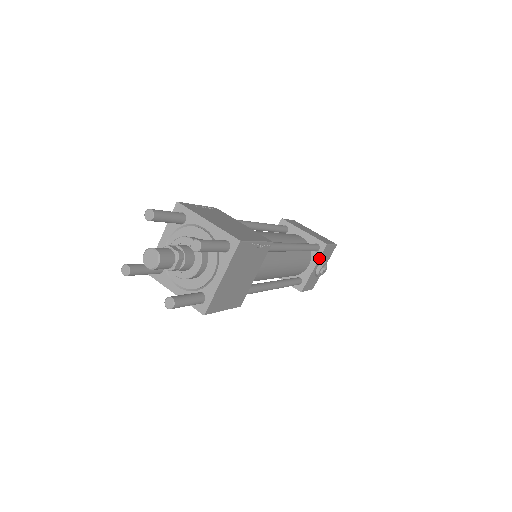
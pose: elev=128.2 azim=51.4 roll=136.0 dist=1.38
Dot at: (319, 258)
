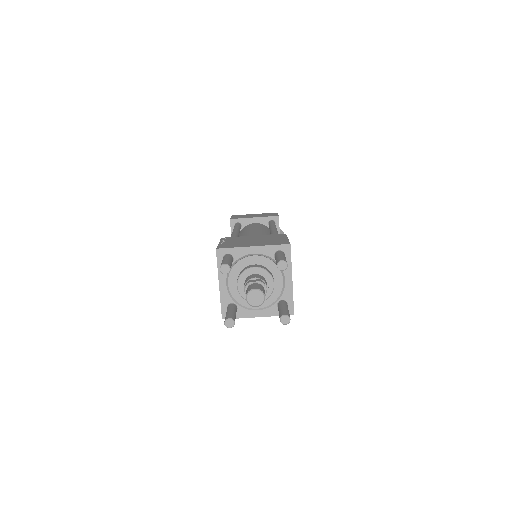
Dot at: (279, 230)
